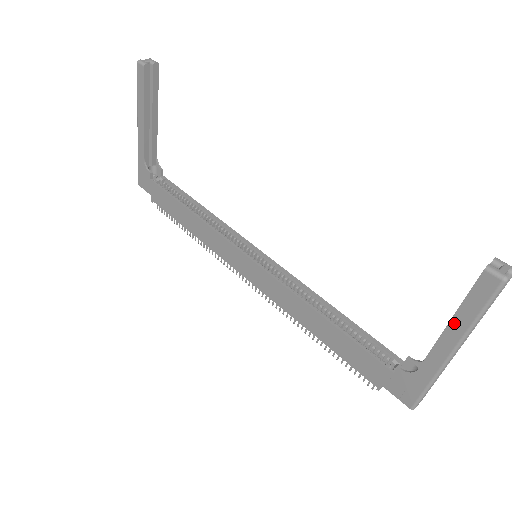
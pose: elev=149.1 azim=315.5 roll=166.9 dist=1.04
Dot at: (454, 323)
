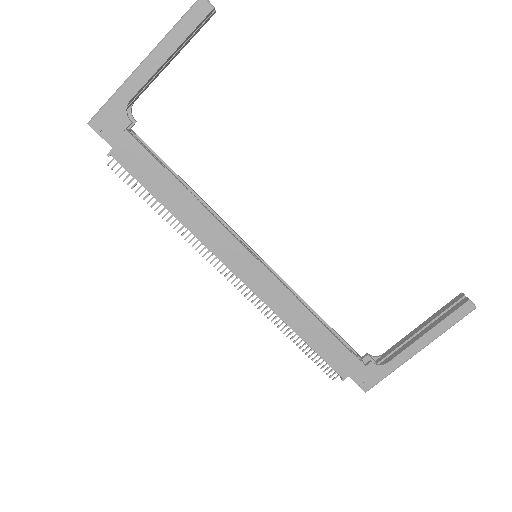
Dot at: (432, 331)
